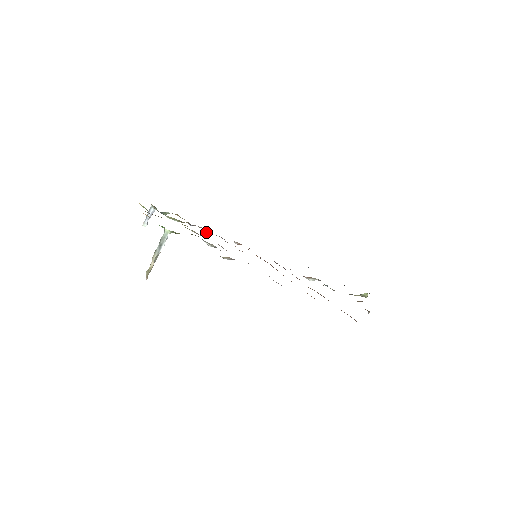
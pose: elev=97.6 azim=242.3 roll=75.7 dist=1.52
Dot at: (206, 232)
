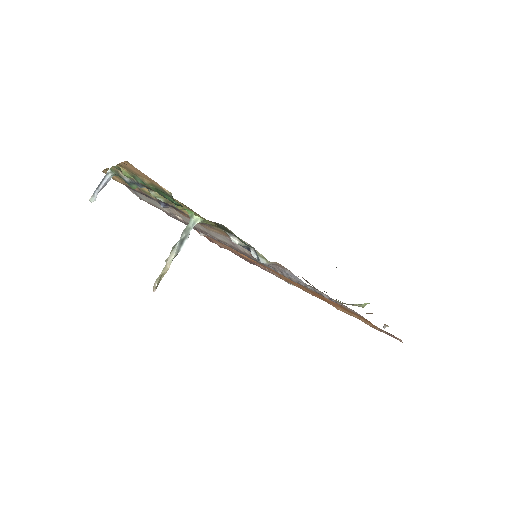
Dot at: (176, 217)
